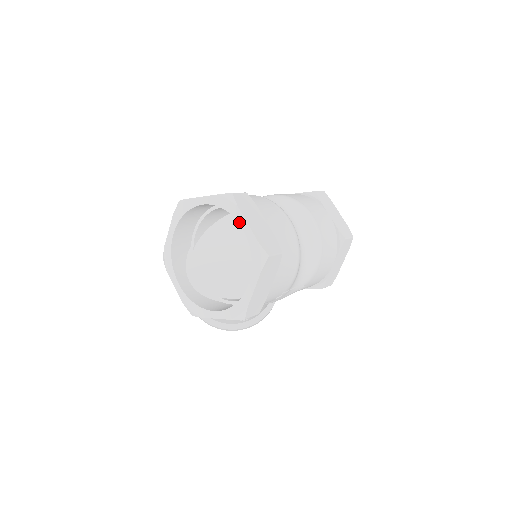
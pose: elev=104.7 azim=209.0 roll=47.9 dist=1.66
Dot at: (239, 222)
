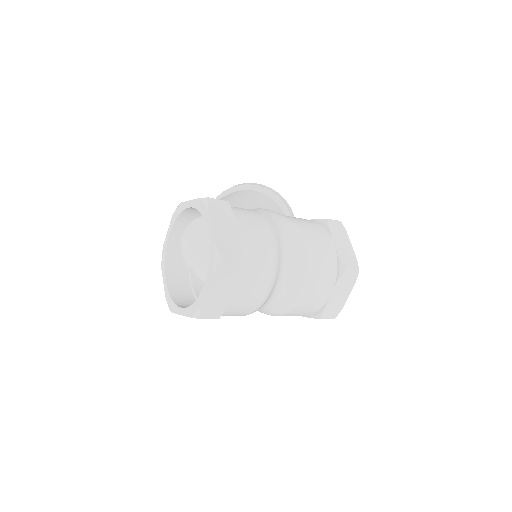
Dot at: (206, 279)
